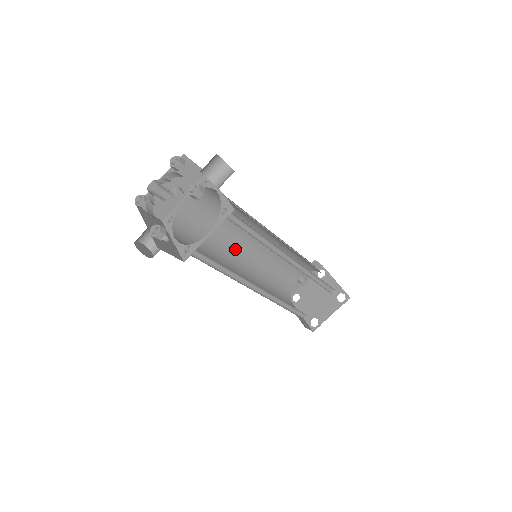
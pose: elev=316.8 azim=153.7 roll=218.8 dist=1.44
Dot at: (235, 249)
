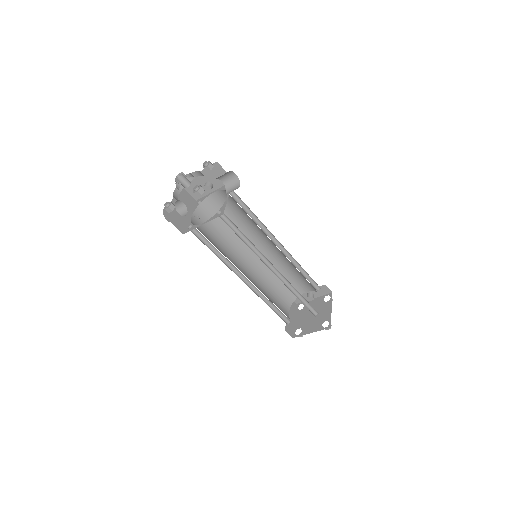
Dot at: occluded
